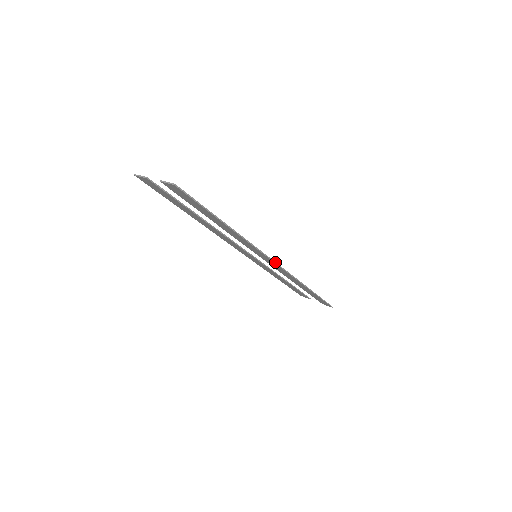
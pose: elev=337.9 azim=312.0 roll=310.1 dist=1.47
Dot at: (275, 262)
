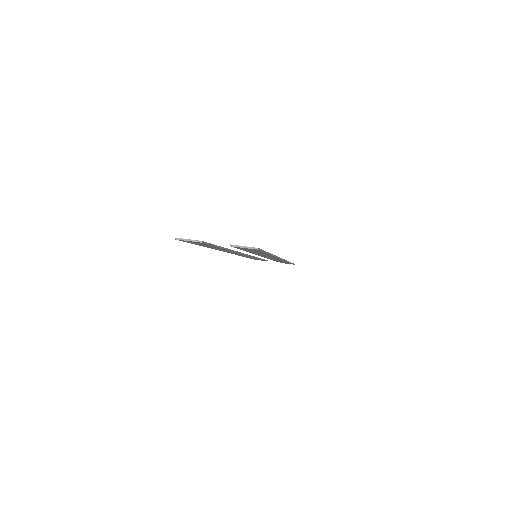
Dot at: (283, 259)
